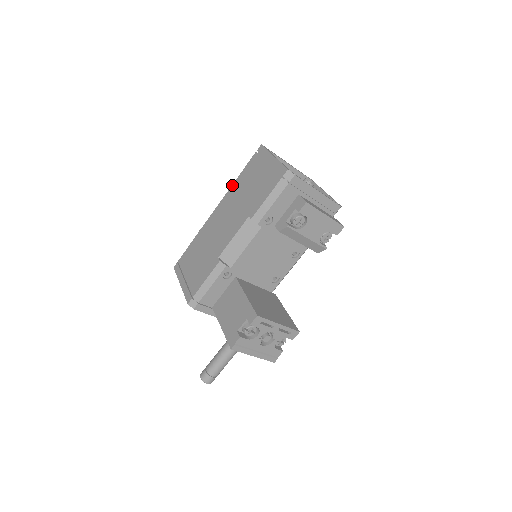
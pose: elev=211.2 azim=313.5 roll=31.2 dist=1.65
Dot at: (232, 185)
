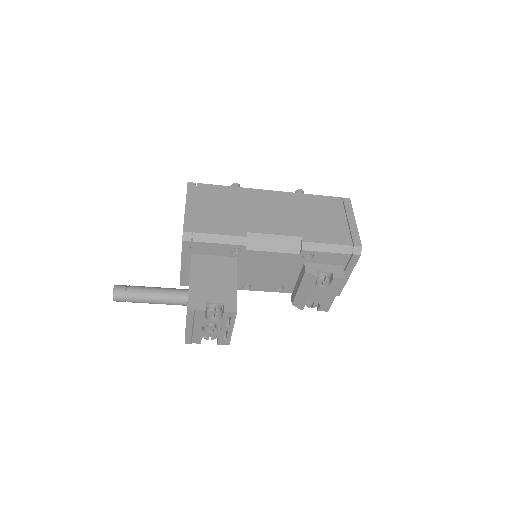
Dot at: (302, 193)
